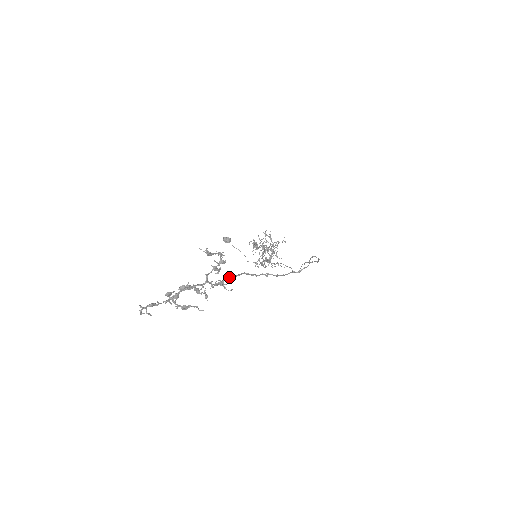
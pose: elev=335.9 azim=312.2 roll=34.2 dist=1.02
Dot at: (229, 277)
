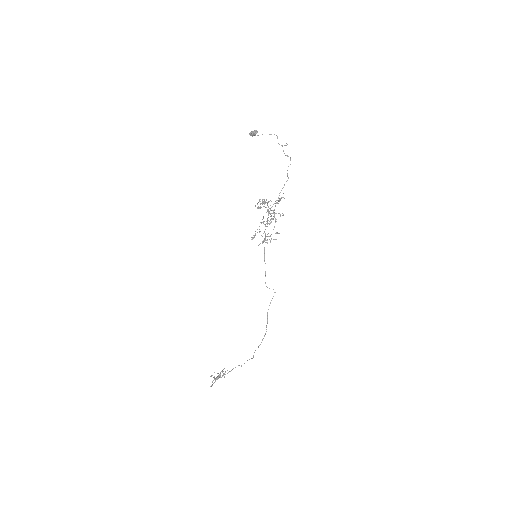
Dot at: occluded
